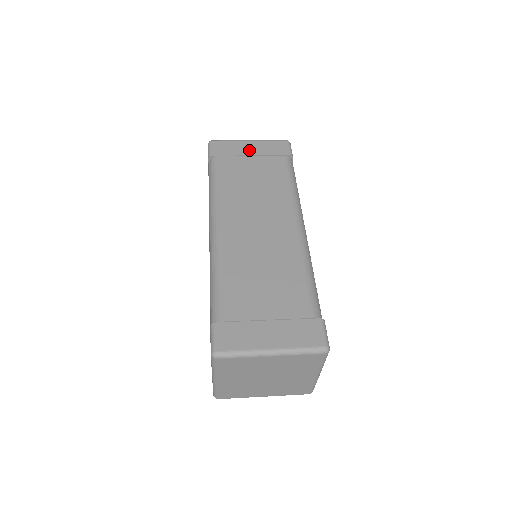
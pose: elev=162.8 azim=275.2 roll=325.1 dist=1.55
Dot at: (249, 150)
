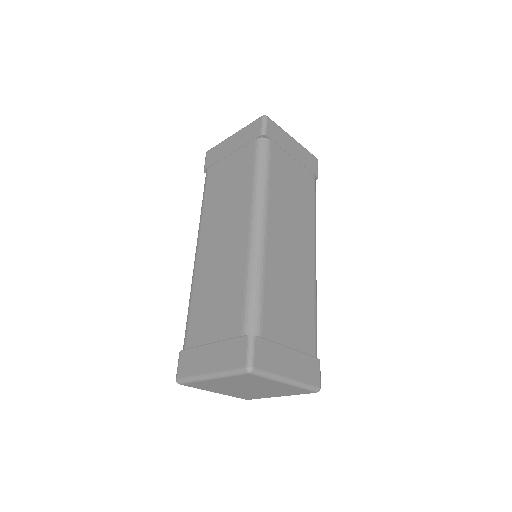
Dot at: (293, 150)
